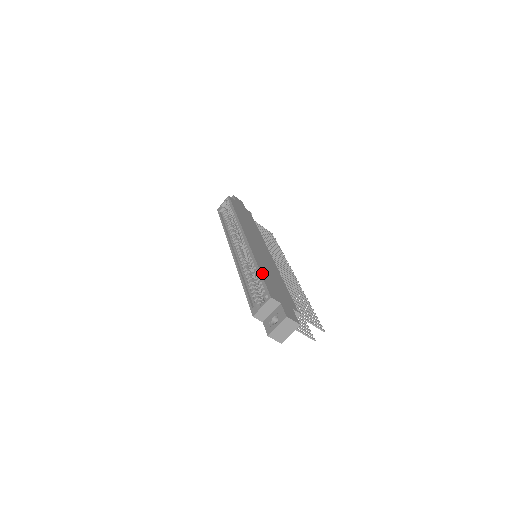
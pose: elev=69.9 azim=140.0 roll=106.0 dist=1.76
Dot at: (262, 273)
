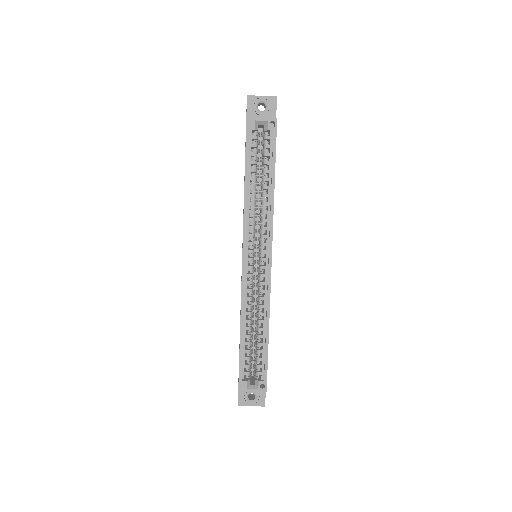
Dot at: occluded
